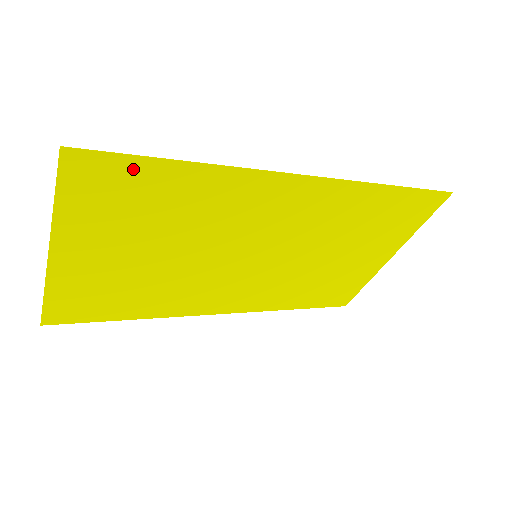
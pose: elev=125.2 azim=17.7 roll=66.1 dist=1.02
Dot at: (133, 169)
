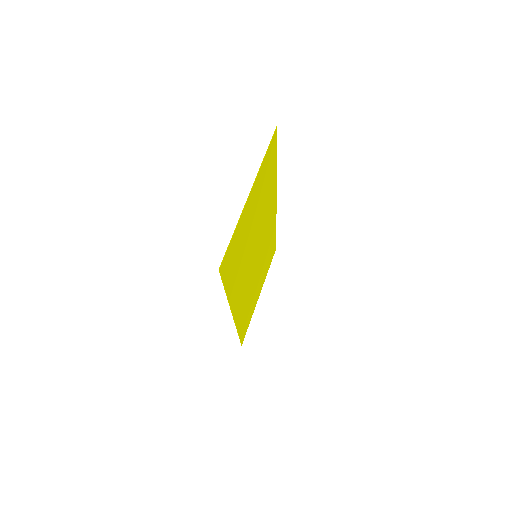
Dot at: (274, 156)
